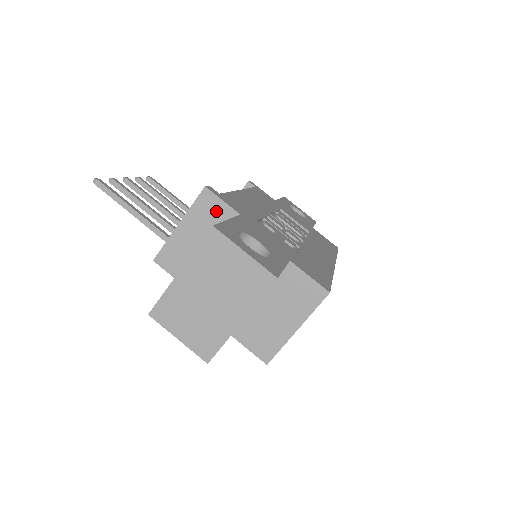
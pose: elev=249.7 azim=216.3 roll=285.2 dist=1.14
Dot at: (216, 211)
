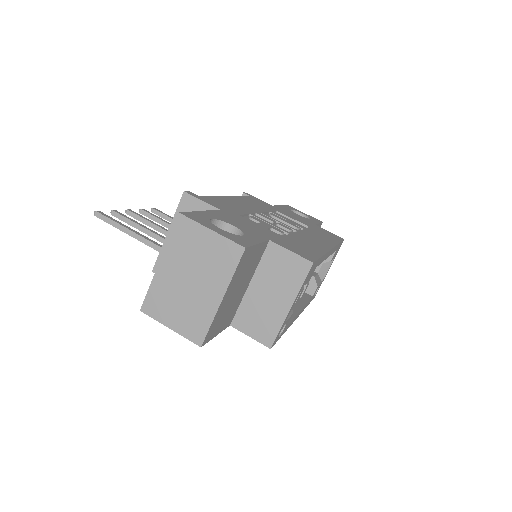
Dot at: occluded
